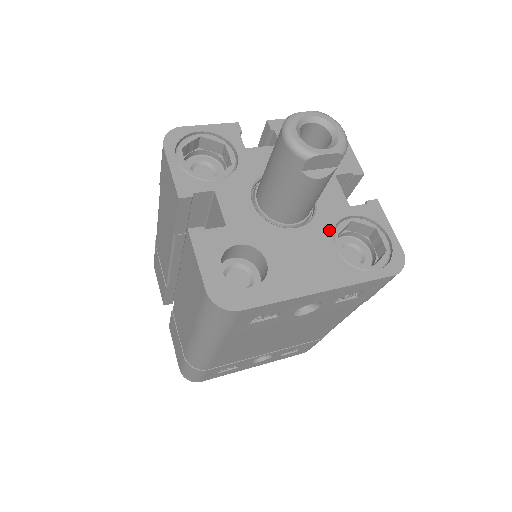
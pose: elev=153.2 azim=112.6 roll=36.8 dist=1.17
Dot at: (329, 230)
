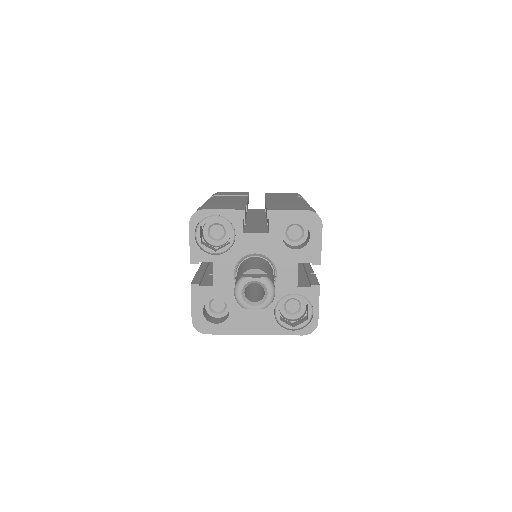
Dot at: (275, 300)
